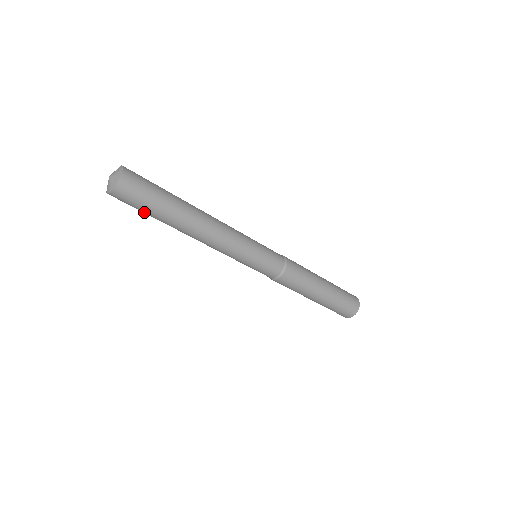
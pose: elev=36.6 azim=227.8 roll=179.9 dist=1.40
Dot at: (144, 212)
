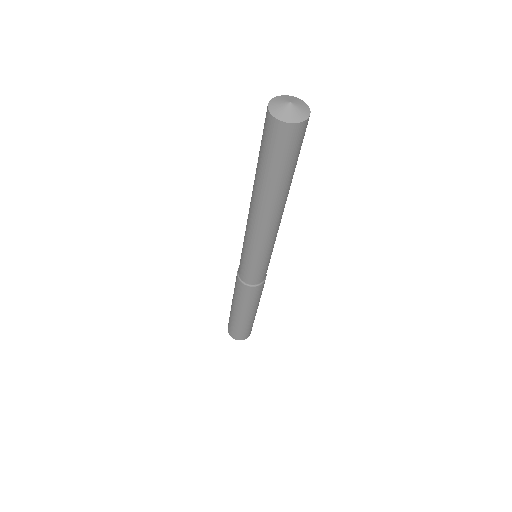
Dot at: (261, 150)
